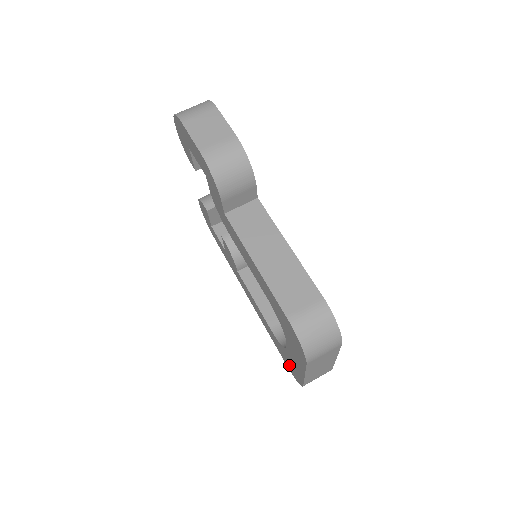
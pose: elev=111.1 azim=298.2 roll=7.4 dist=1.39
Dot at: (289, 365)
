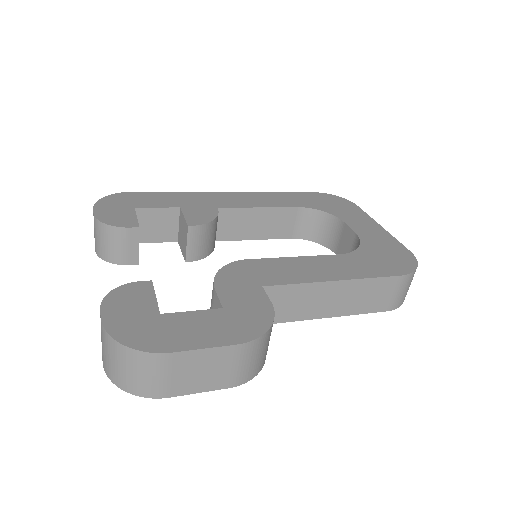
Dot at: occluded
